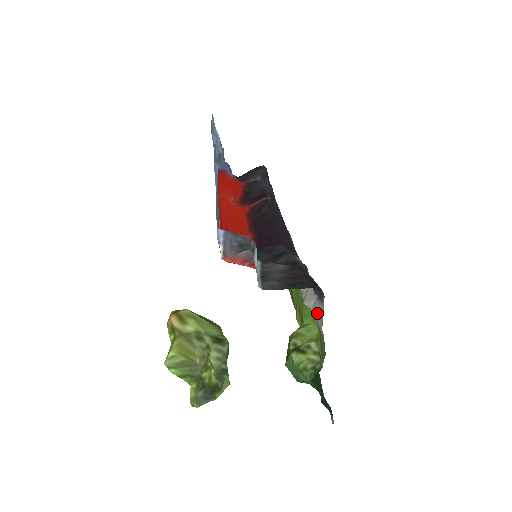
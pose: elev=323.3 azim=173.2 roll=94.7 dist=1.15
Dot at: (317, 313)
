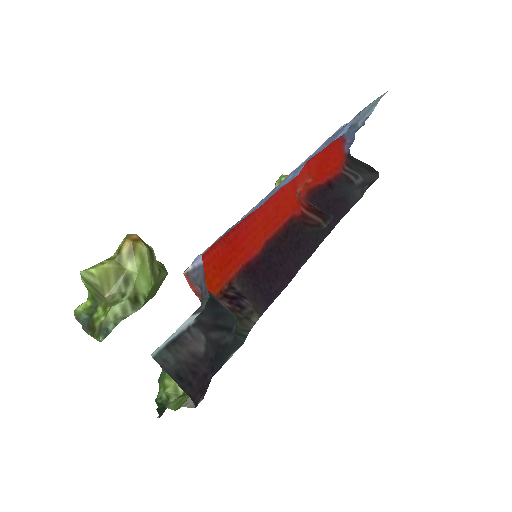
Dot at: occluded
